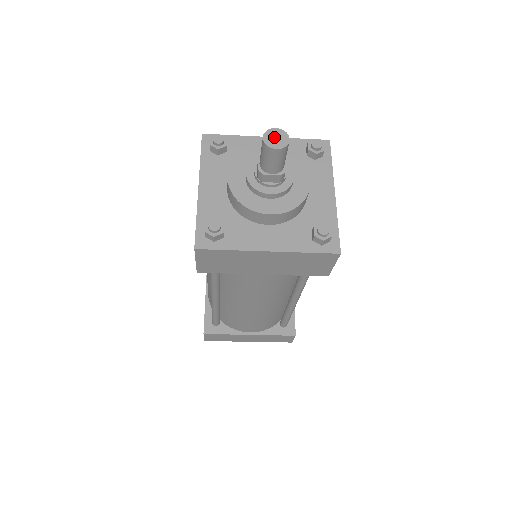
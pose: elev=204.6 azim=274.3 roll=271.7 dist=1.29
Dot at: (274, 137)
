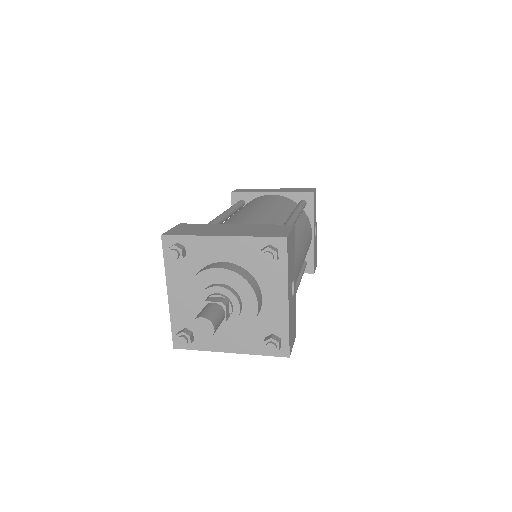
Dot at: (201, 327)
